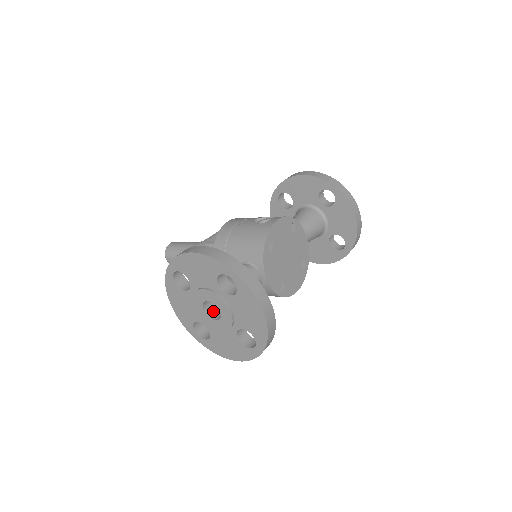
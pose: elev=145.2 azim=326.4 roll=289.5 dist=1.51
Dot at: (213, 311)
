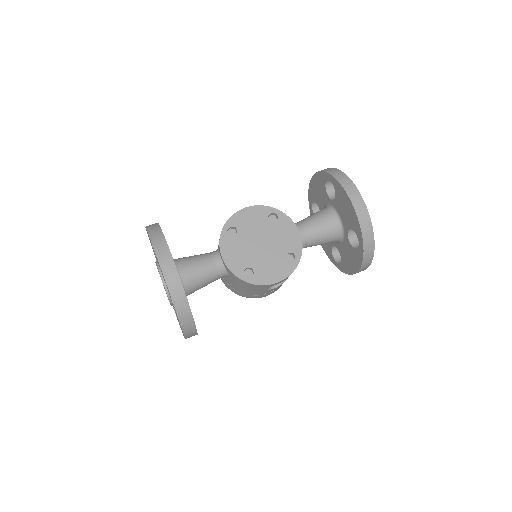
Dot at: occluded
